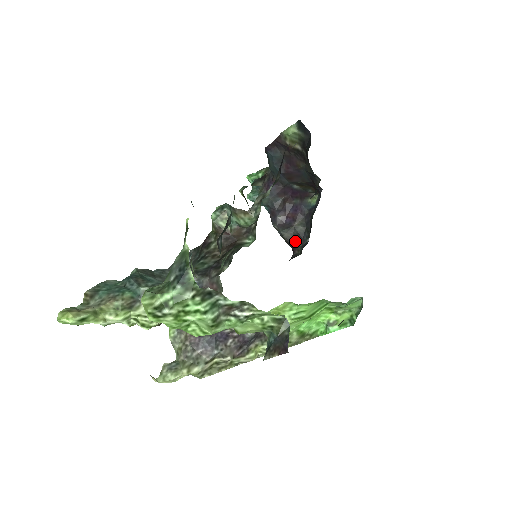
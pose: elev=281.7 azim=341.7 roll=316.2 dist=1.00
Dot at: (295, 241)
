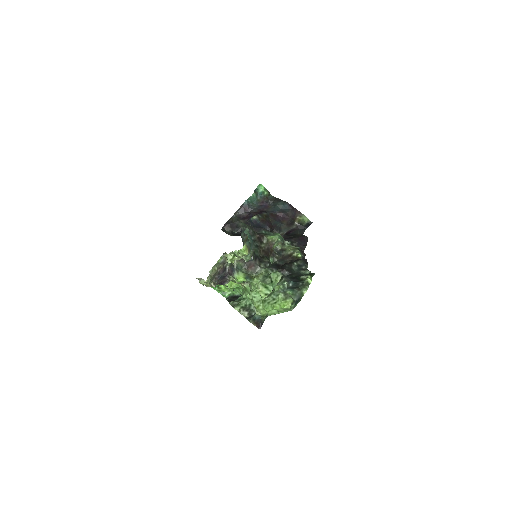
Dot at: (232, 225)
